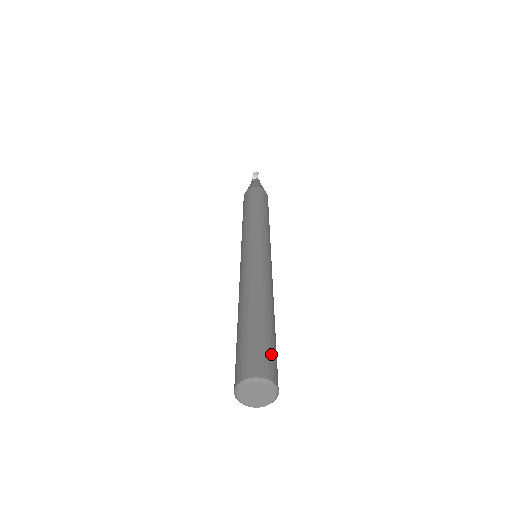
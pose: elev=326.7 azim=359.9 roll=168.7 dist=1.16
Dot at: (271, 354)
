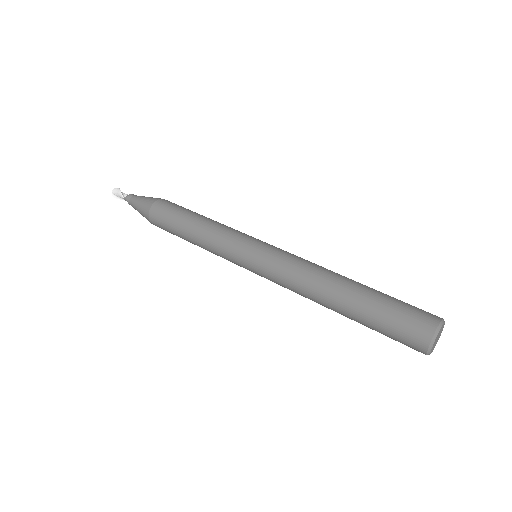
Dot at: (411, 305)
